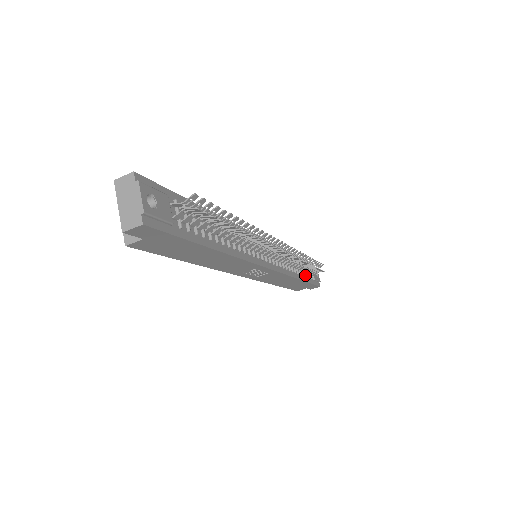
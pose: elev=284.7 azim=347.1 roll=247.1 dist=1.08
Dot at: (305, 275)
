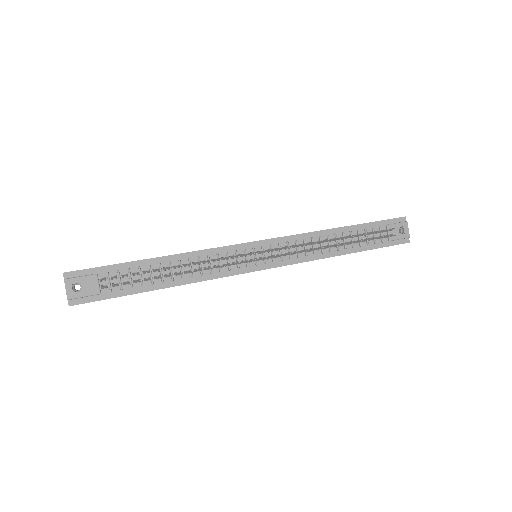
Dot at: (360, 245)
